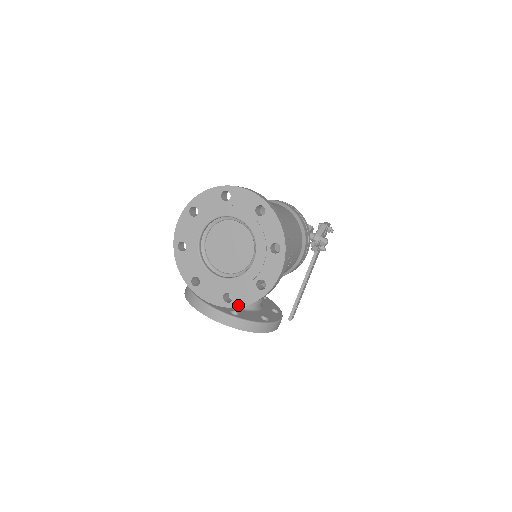
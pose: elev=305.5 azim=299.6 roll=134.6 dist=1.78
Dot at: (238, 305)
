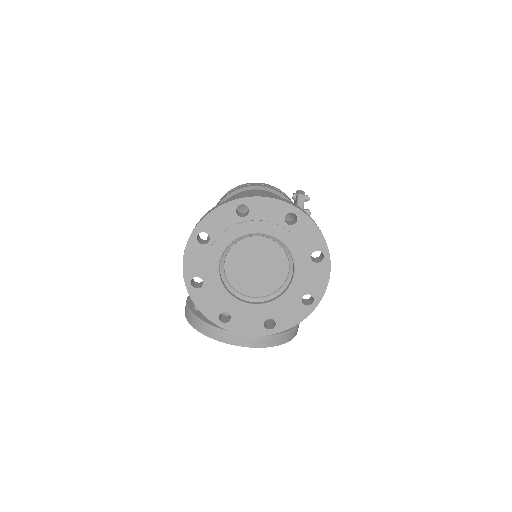
Dot at: (284, 328)
